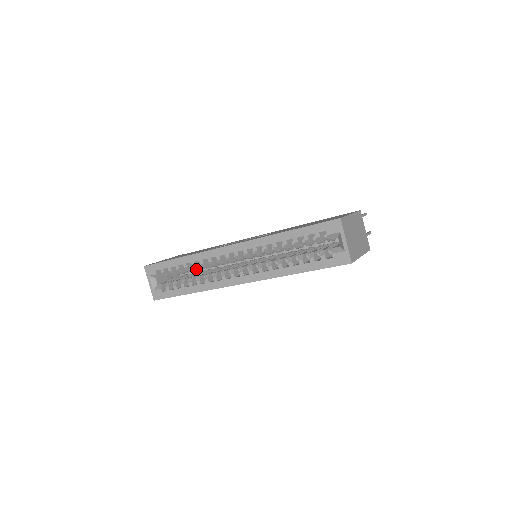
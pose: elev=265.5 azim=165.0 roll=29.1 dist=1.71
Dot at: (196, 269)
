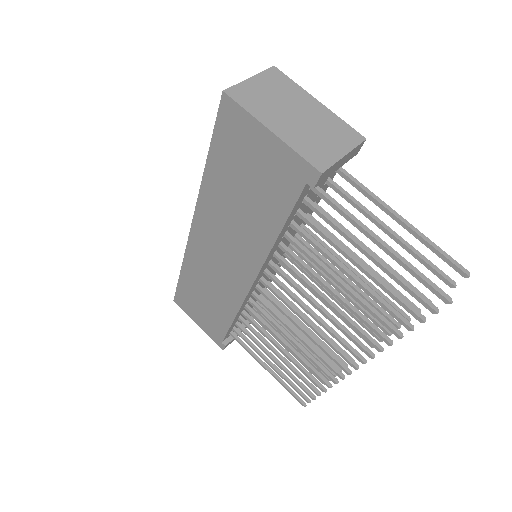
Dot at: occluded
